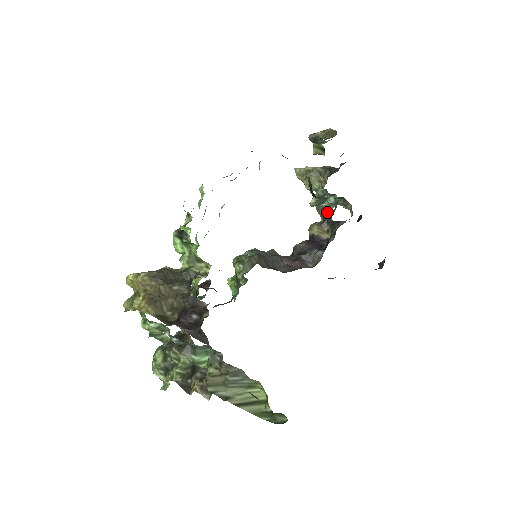
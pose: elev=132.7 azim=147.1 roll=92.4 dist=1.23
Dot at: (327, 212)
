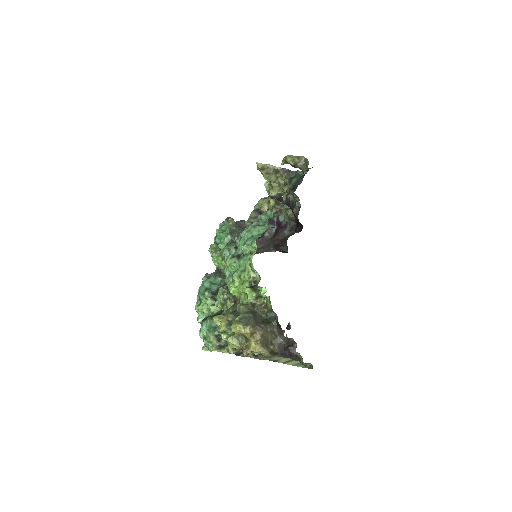
Dot at: occluded
